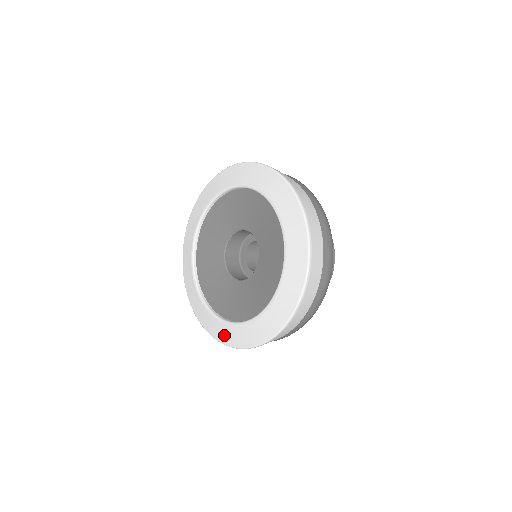
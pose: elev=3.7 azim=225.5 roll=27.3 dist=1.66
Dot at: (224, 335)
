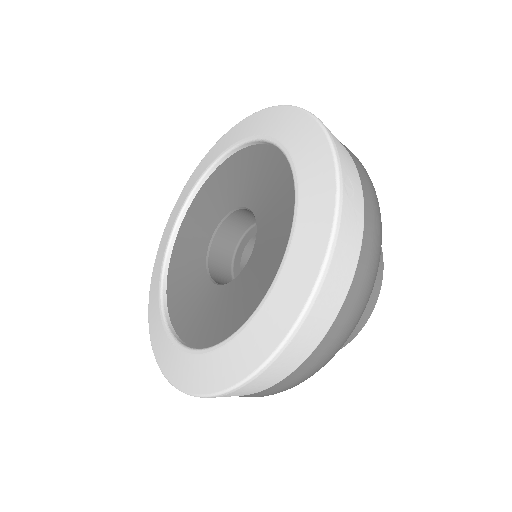
Dot at: (223, 370)
